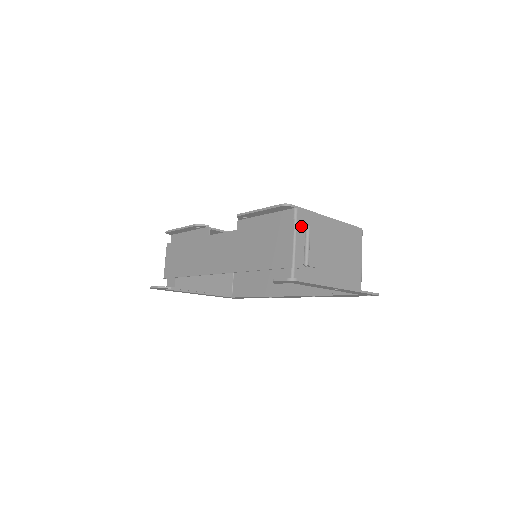
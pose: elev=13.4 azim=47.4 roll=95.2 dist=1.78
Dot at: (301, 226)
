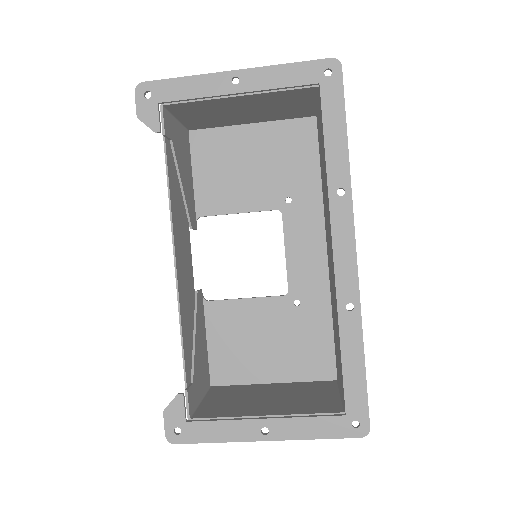
Dot at: occluded
